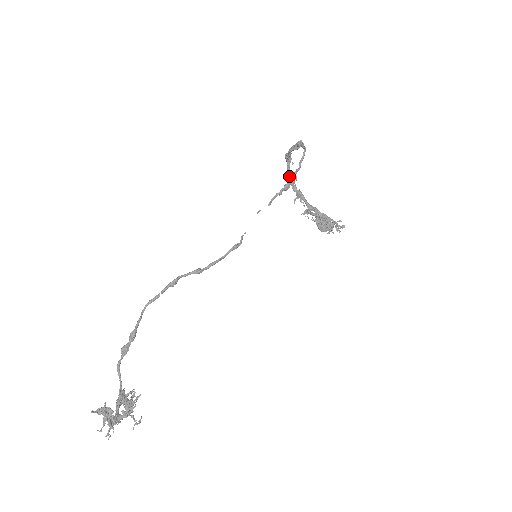
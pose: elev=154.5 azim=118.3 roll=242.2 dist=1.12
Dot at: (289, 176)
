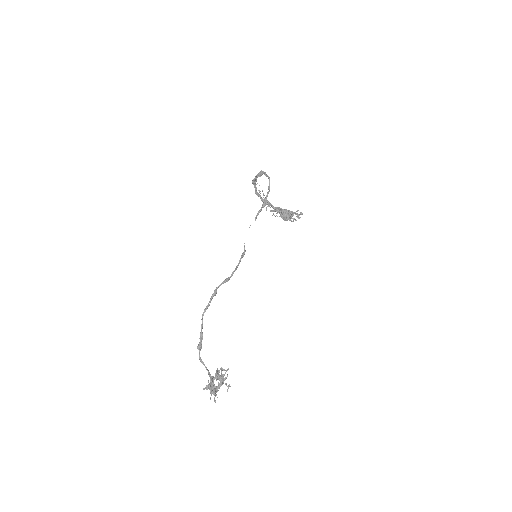
Dot at: (257, 193)
